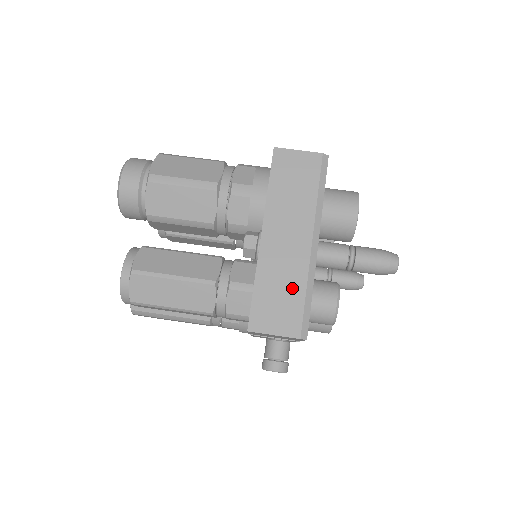
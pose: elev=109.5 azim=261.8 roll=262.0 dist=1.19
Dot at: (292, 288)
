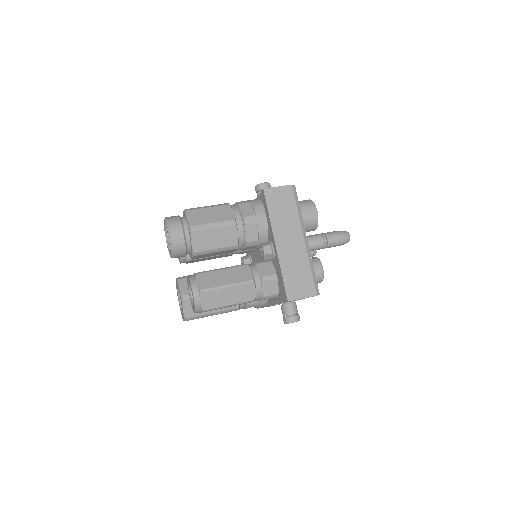
Dot at: (303, 269)
